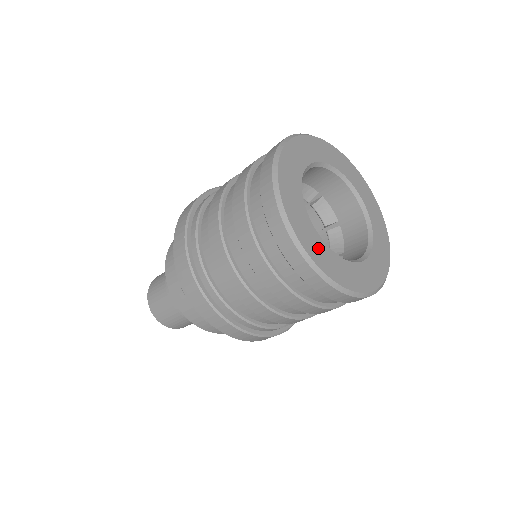
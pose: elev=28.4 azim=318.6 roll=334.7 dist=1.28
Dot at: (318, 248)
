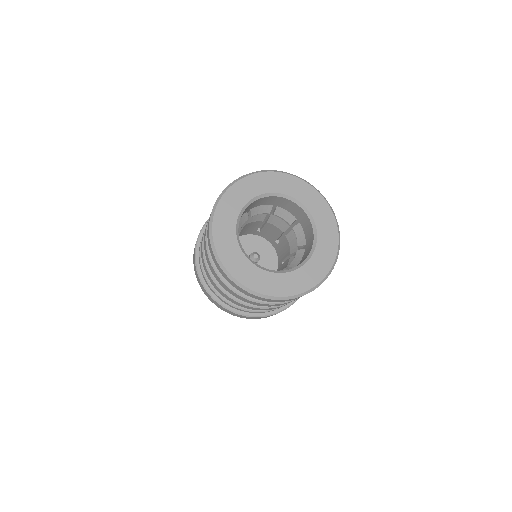
Dot at: (259, 279)
